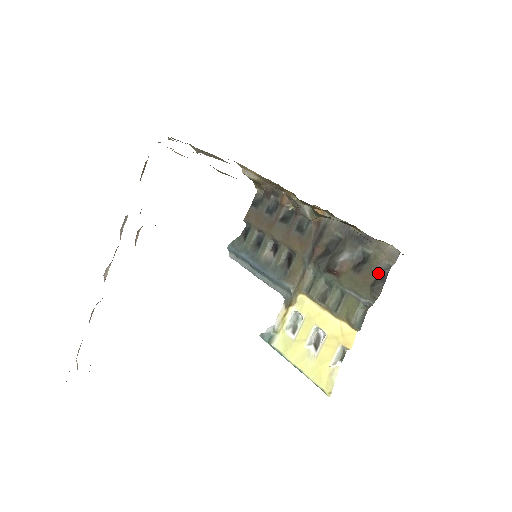
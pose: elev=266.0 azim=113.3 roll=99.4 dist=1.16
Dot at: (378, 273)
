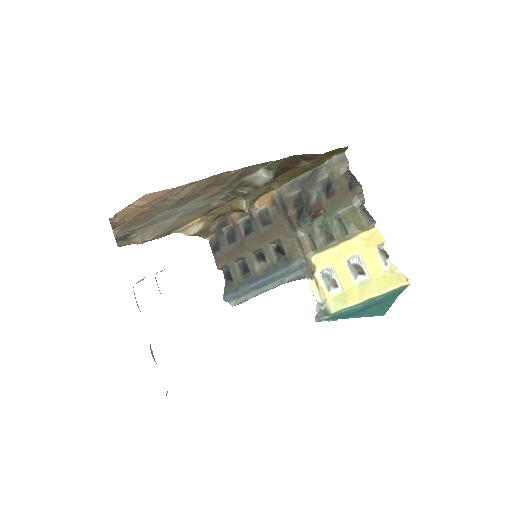
Dot at: (345, 179)
